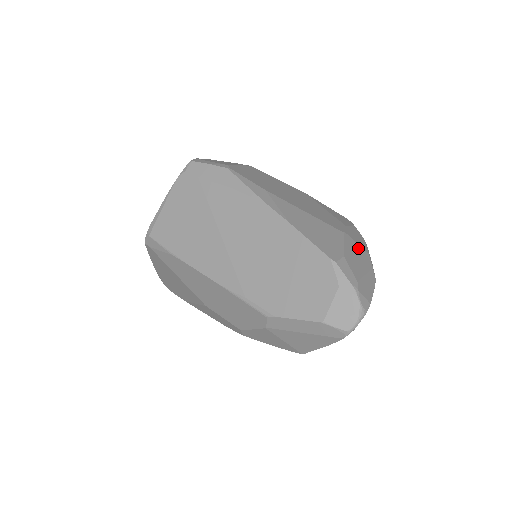
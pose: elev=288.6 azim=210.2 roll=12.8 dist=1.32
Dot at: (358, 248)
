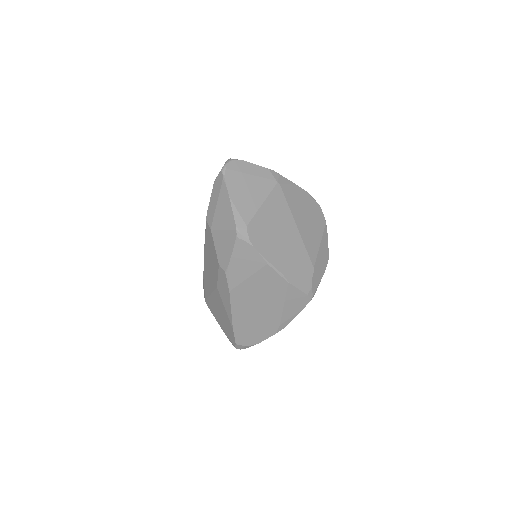
Dot at: occluded
